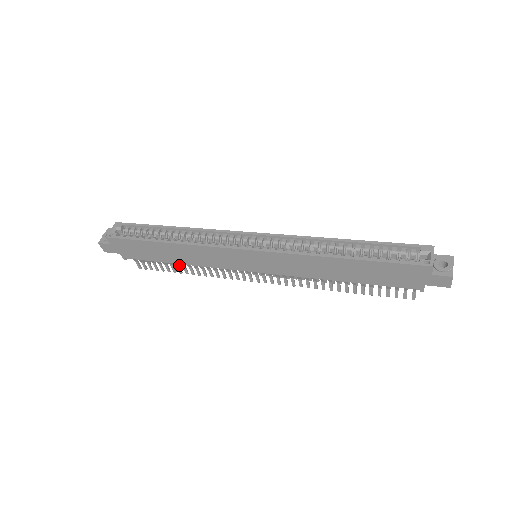
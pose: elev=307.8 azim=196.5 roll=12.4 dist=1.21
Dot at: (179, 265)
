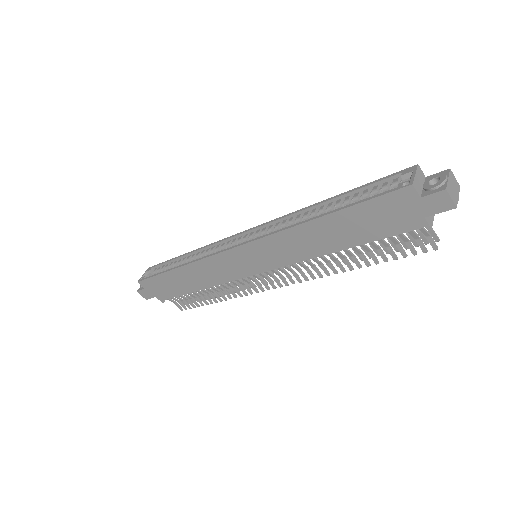
Dot at: (206, 294)
